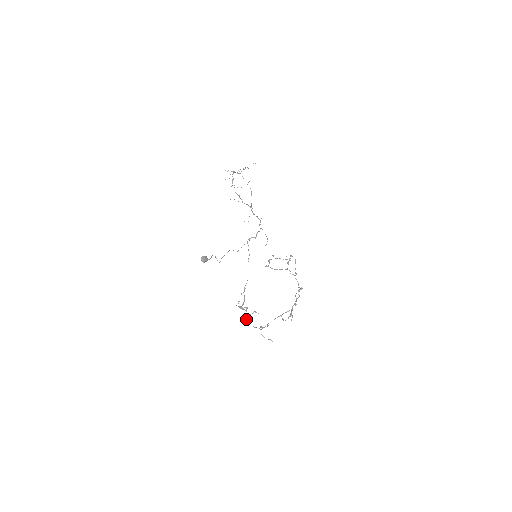
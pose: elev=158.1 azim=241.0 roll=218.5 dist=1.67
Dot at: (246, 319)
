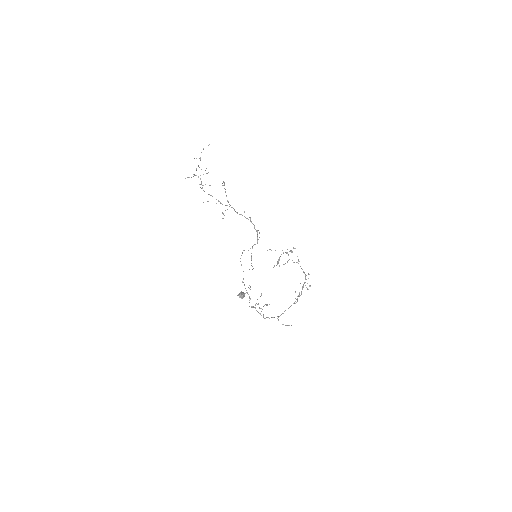
Dot at: (263, 315)
